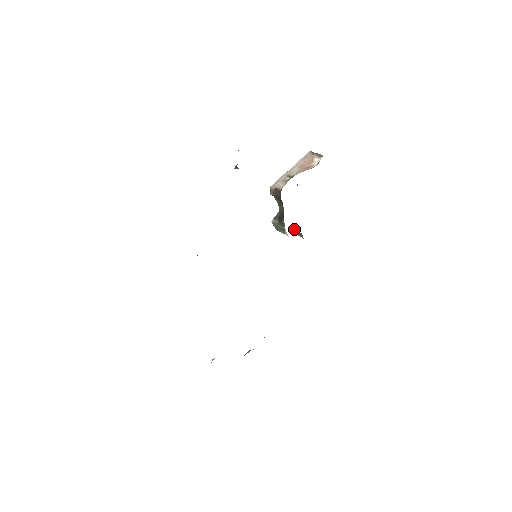
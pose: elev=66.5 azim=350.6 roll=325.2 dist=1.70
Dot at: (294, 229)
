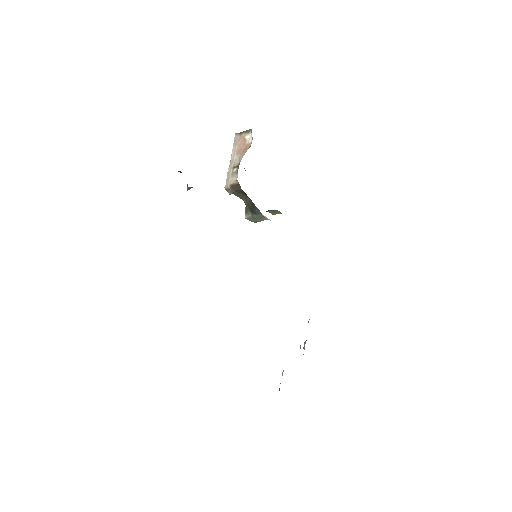
Dot at: (268, 211)
